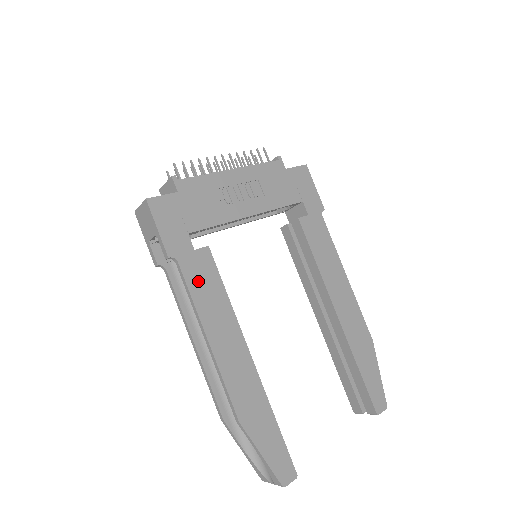
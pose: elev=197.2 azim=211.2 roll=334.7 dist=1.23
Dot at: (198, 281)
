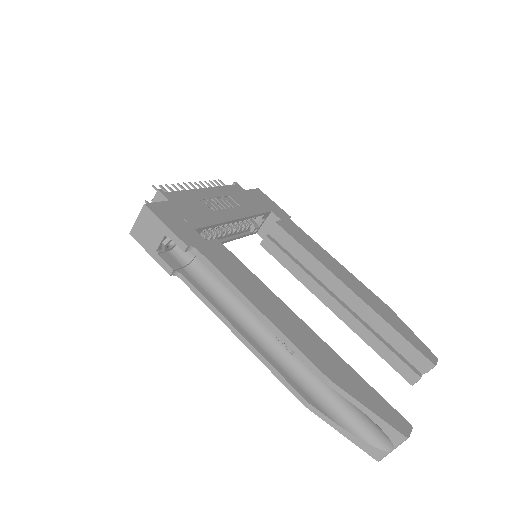
Dot at: (223, 264)
